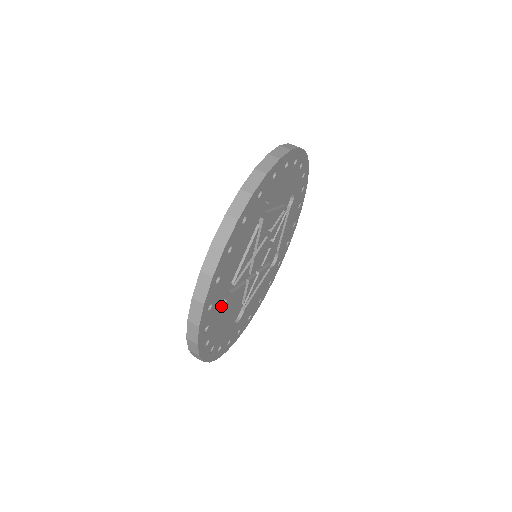
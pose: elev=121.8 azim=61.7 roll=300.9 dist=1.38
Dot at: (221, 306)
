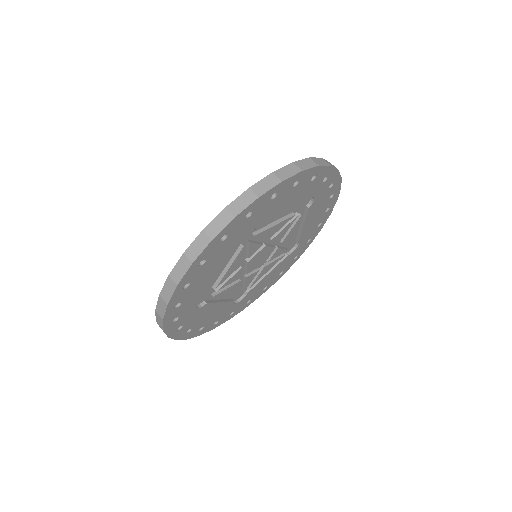
Dot at: (238, 240)
